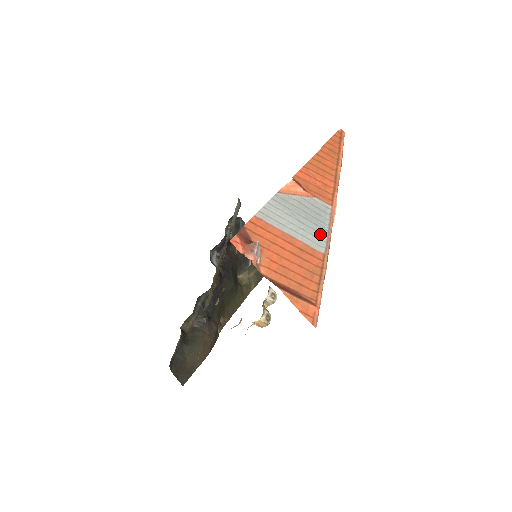
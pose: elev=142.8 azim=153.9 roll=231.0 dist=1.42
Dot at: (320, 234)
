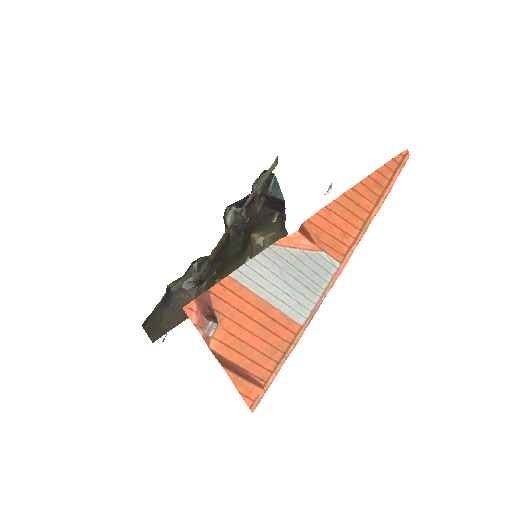
Dot at: (308, 300)
